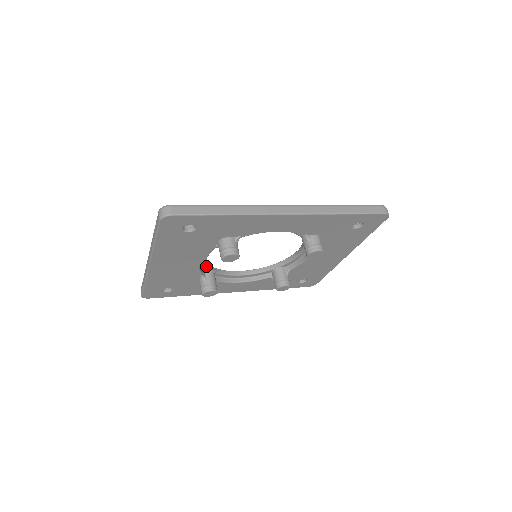
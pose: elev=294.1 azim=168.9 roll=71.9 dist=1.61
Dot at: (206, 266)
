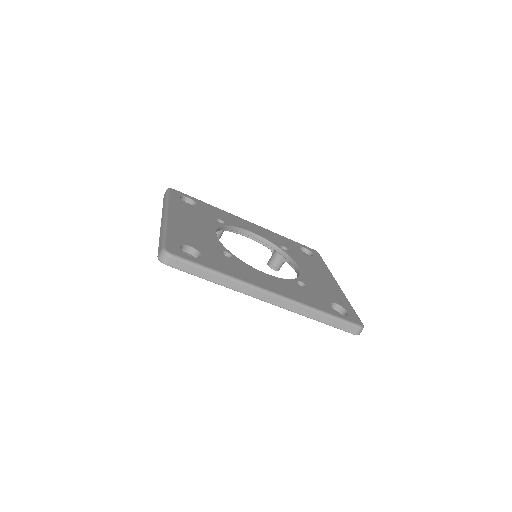
Dot at: occluded
